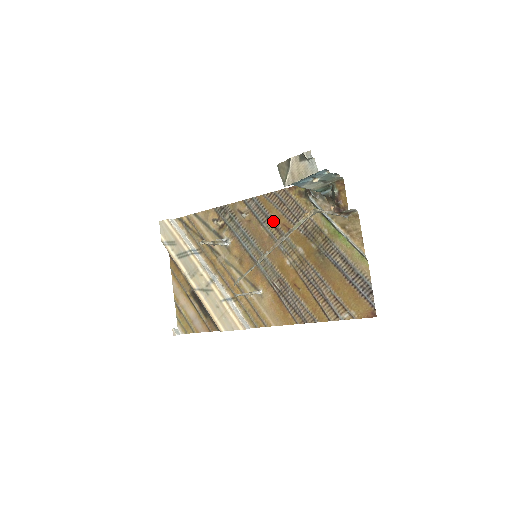
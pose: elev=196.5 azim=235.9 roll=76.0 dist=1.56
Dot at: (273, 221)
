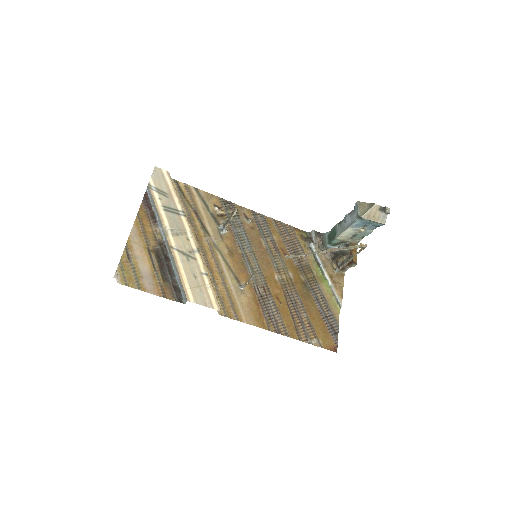
Dot at: (274, 241)
